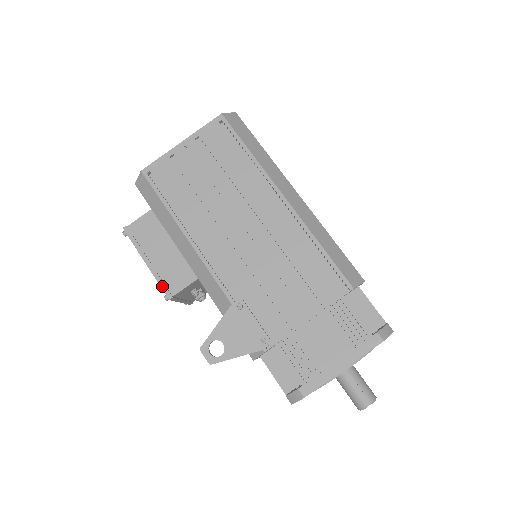
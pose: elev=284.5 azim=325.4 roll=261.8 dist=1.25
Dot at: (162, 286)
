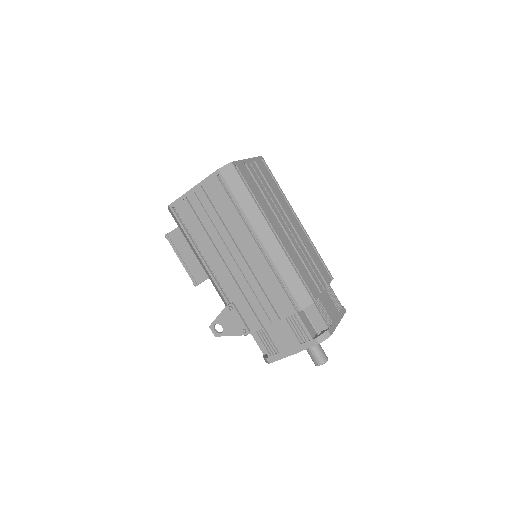
Dot at: (191, 277)
